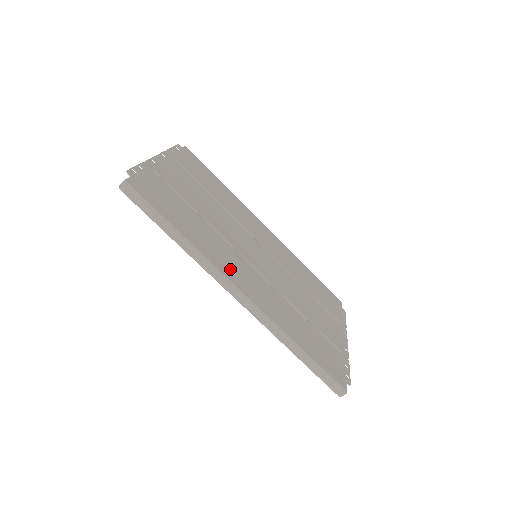
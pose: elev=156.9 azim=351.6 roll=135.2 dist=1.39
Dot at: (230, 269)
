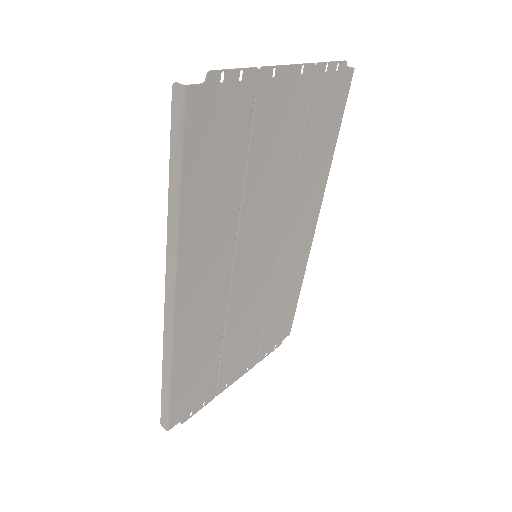
Dot at: (195, 267)
